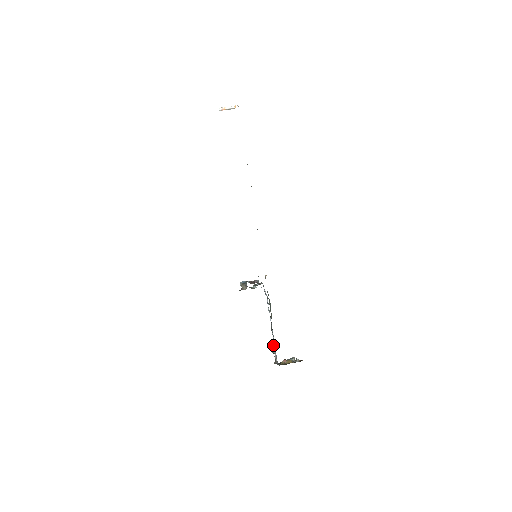
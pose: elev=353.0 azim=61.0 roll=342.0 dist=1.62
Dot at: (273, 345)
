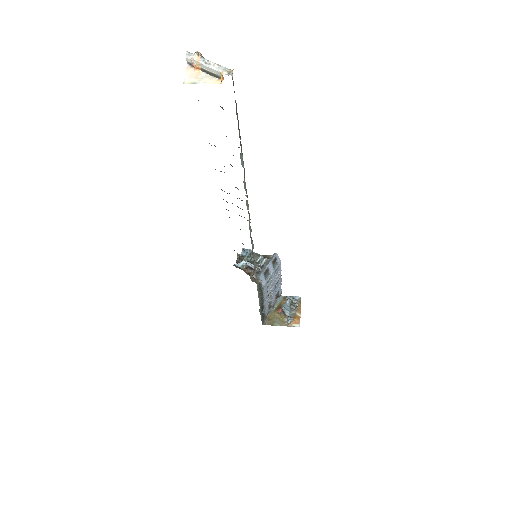
Dot at: (263, 309)
